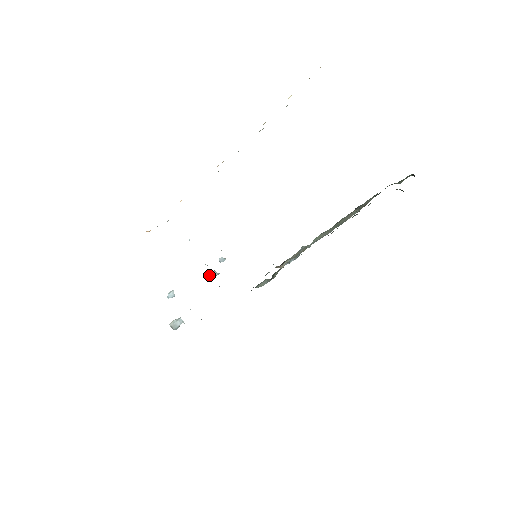
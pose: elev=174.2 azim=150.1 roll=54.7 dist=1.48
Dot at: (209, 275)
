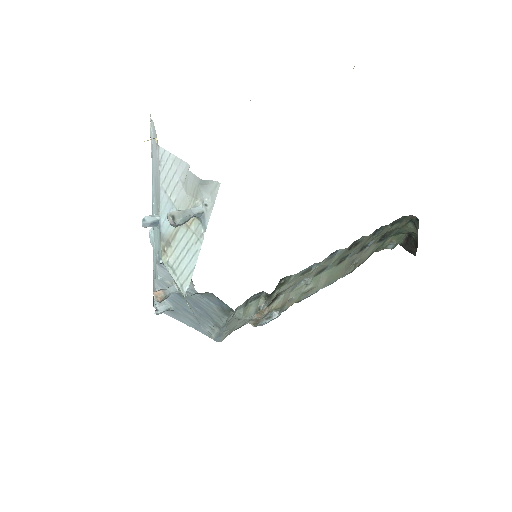
Dot at: (162, 289)
